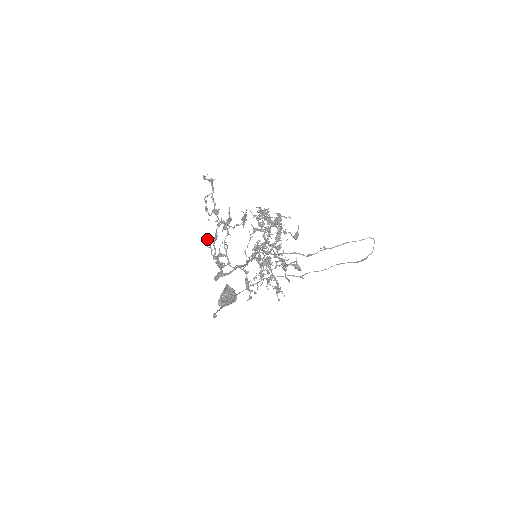
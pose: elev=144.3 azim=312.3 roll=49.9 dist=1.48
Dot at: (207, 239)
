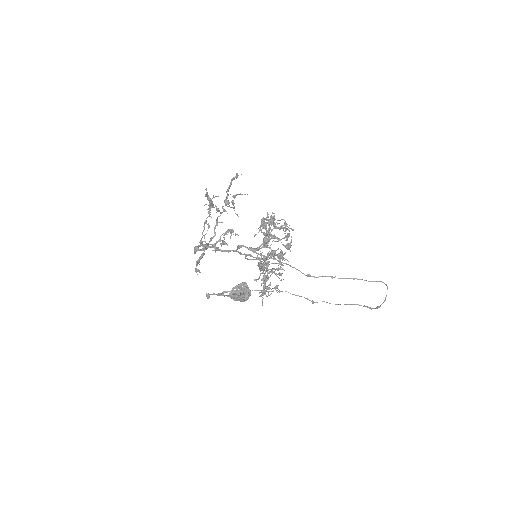
Dot at: (227, 230)
